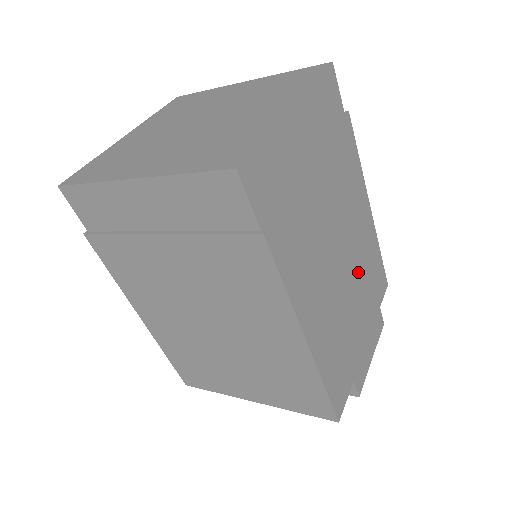
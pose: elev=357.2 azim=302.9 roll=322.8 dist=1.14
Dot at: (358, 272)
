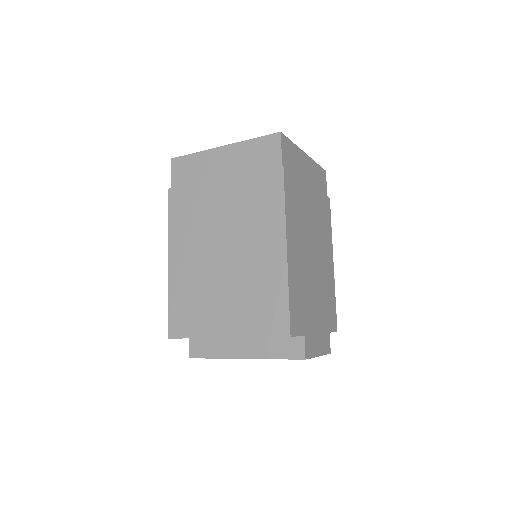
Dot at: (320, 279)
